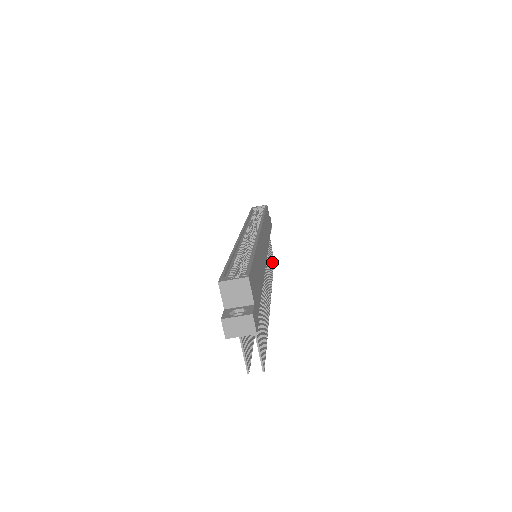
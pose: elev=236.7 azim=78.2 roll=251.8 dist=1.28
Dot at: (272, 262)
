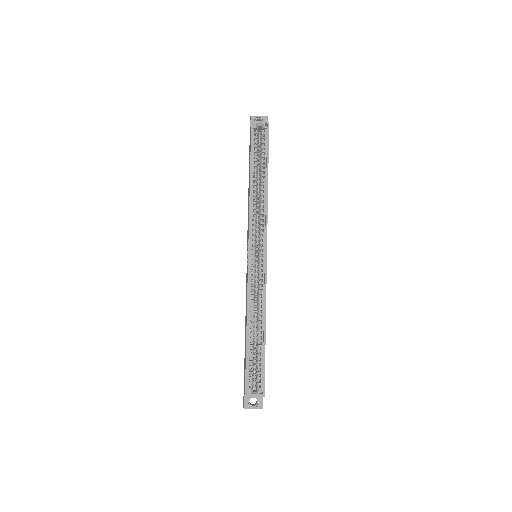
Dot at: occluded
